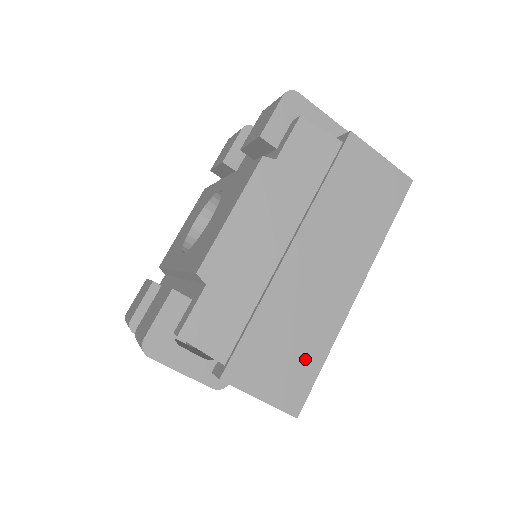
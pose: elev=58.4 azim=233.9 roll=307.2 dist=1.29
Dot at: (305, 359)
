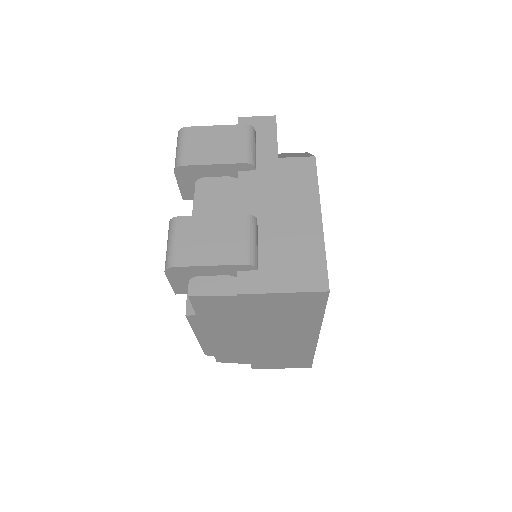
Dot at: (299, 358)
